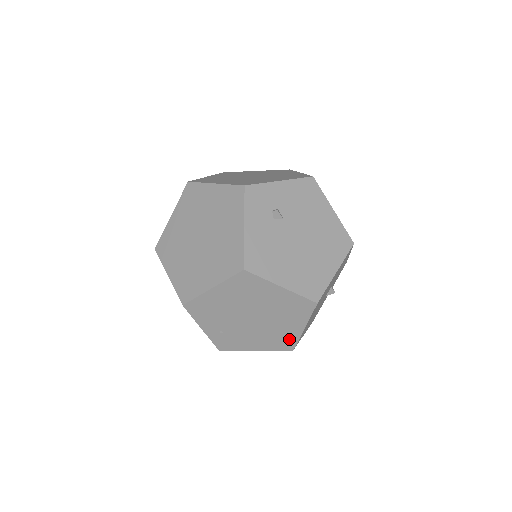
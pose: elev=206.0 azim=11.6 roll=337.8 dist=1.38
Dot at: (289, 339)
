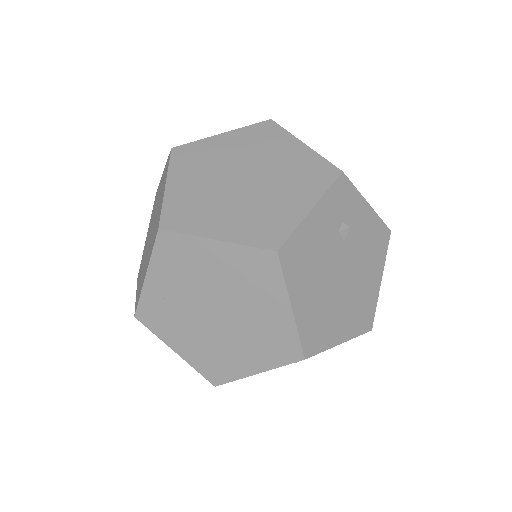
Dot at: (226, 371)
